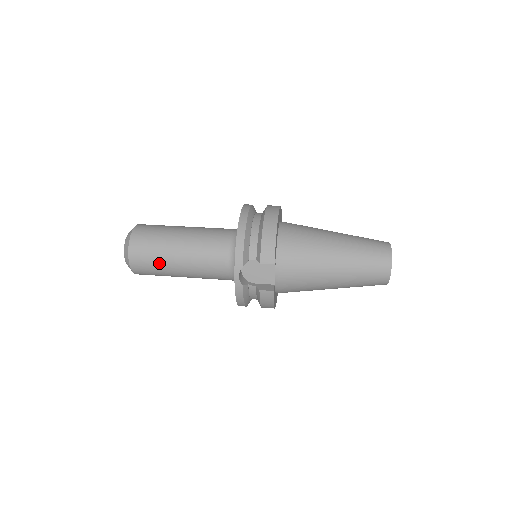
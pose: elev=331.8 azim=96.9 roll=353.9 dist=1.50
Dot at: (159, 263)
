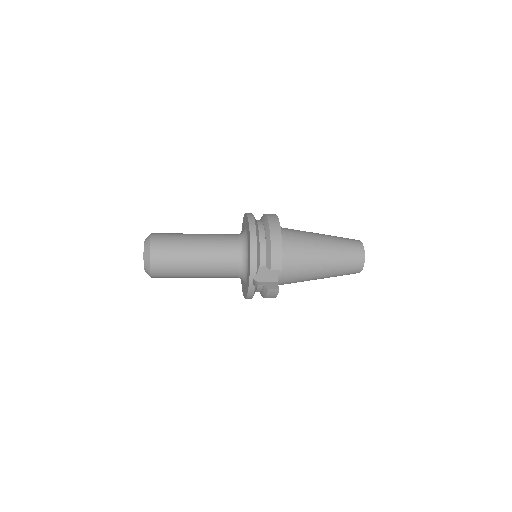
Dot at: (178, 270)
